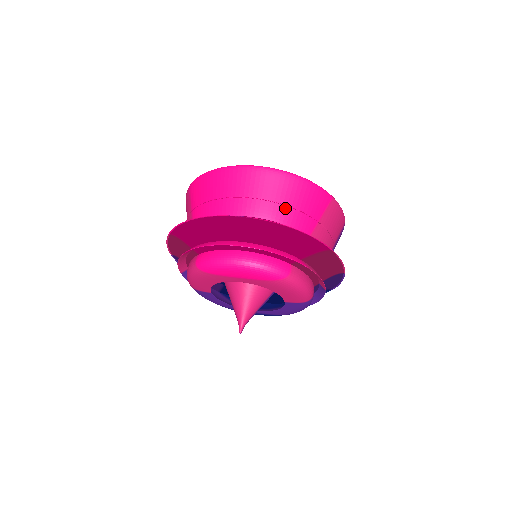
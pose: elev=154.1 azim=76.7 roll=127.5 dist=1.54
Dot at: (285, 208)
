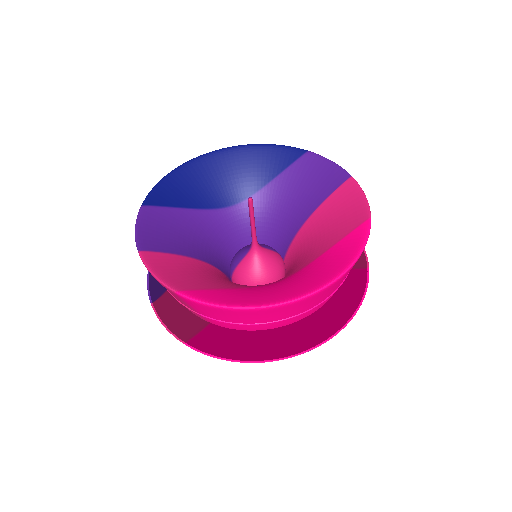
Dot at: (337, 289)
